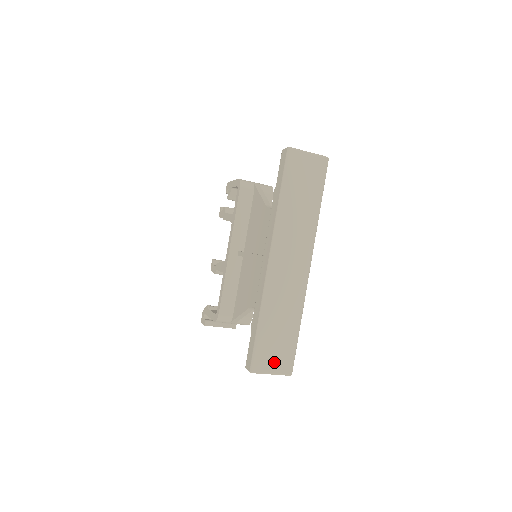
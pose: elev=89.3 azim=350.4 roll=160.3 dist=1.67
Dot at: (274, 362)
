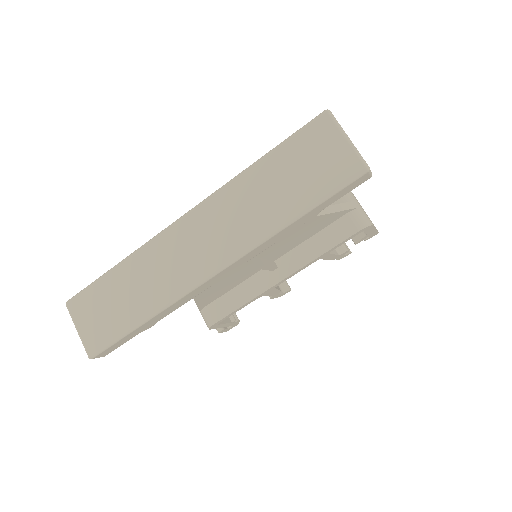
Dot at: (89, 322)
